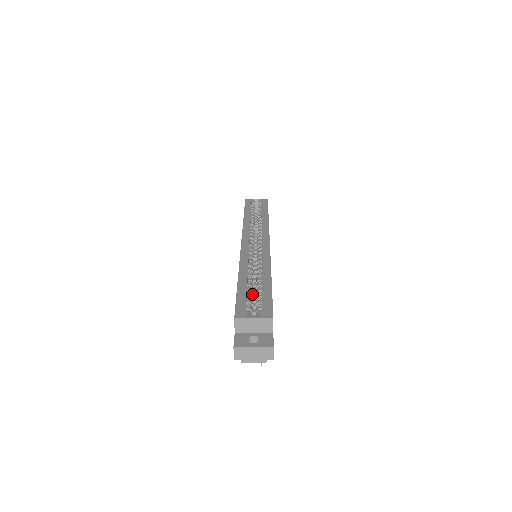
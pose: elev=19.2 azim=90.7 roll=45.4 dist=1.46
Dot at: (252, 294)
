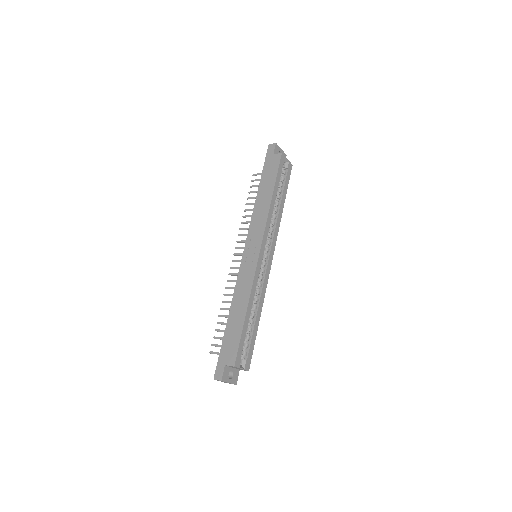
Dot at: occluded
